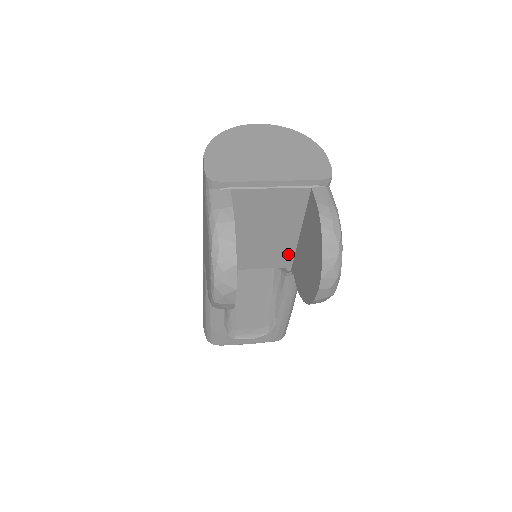
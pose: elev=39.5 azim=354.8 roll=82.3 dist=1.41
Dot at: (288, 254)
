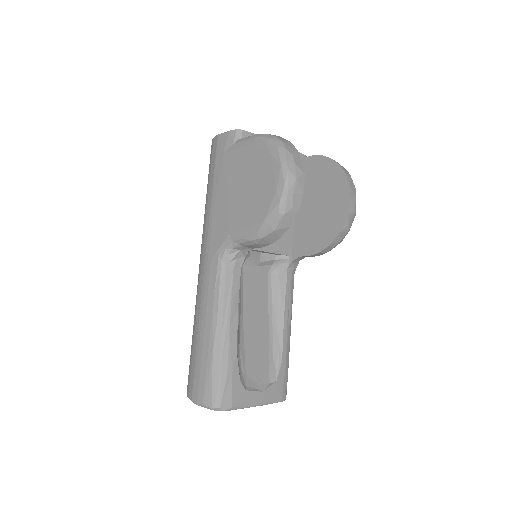
Dot at: (289, 236)
